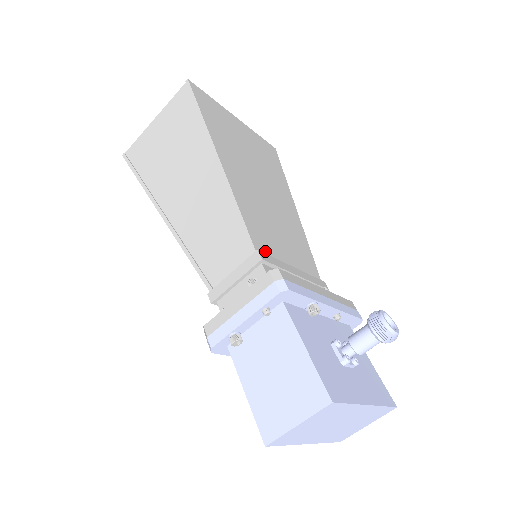
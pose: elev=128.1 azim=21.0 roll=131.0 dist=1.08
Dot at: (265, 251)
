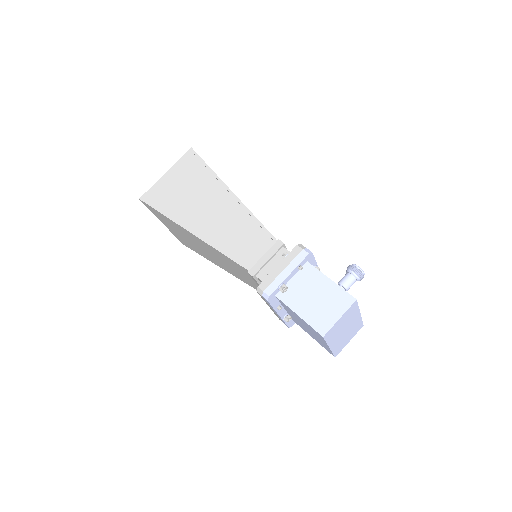
Dot at: occluded
